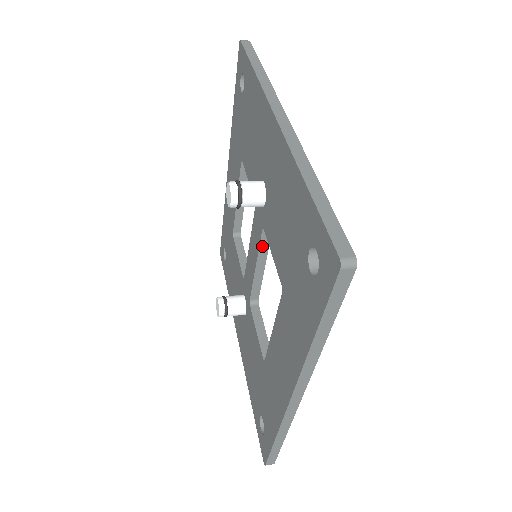
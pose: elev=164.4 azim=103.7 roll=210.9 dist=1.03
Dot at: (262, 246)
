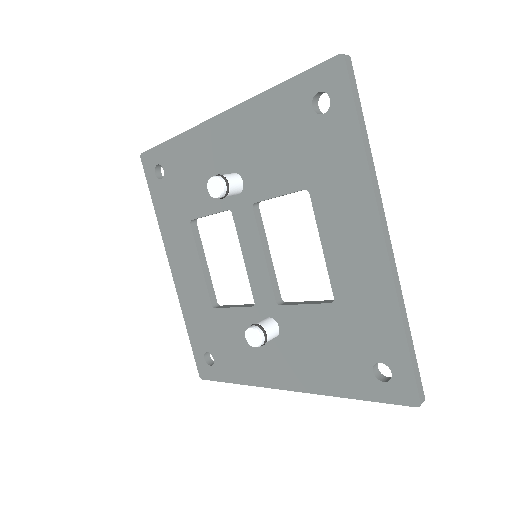
Dot at: (259, 227)
